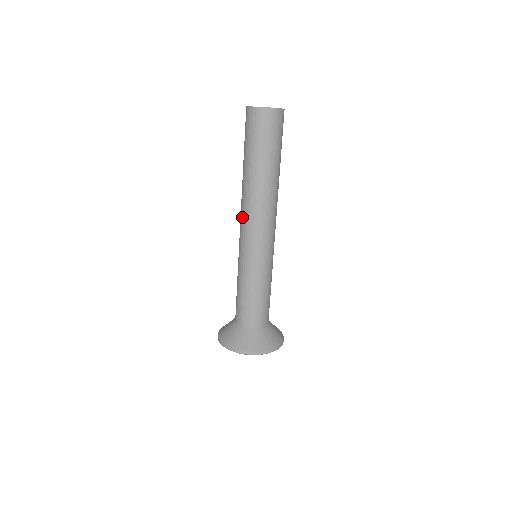
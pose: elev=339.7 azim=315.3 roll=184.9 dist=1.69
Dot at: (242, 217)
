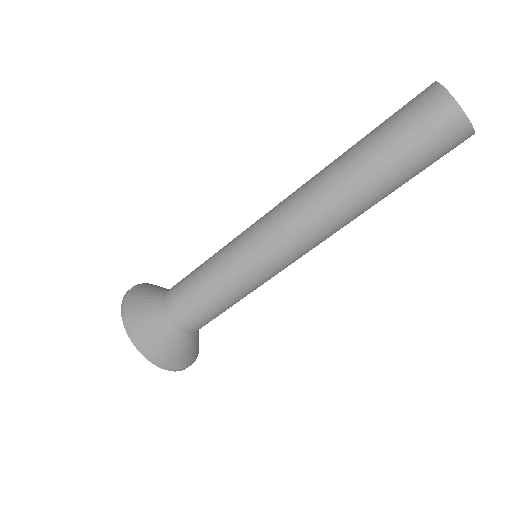
Dot at: occluded
